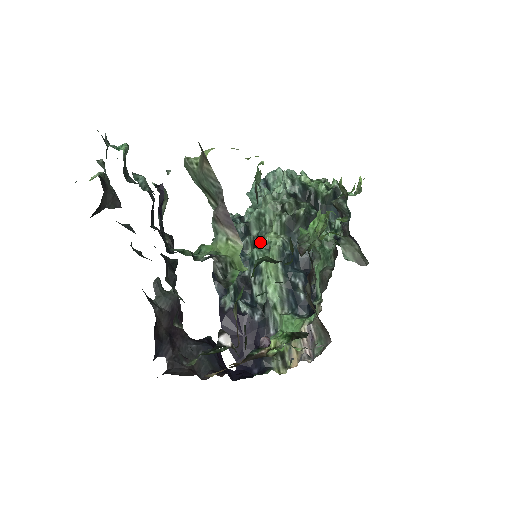
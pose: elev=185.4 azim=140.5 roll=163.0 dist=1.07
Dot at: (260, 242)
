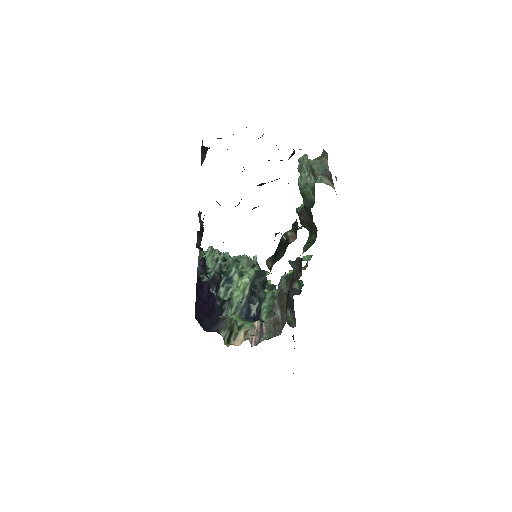
Dot at: occluded
